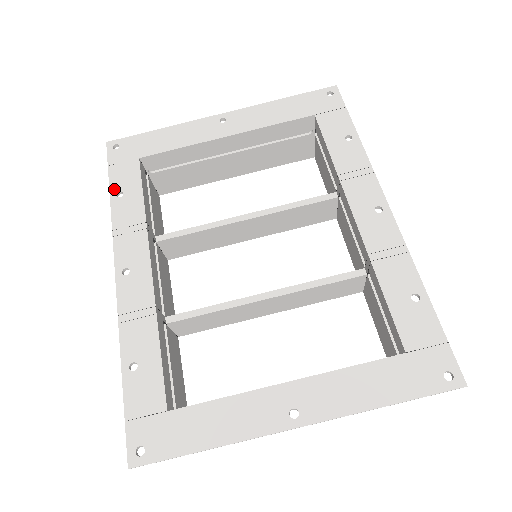
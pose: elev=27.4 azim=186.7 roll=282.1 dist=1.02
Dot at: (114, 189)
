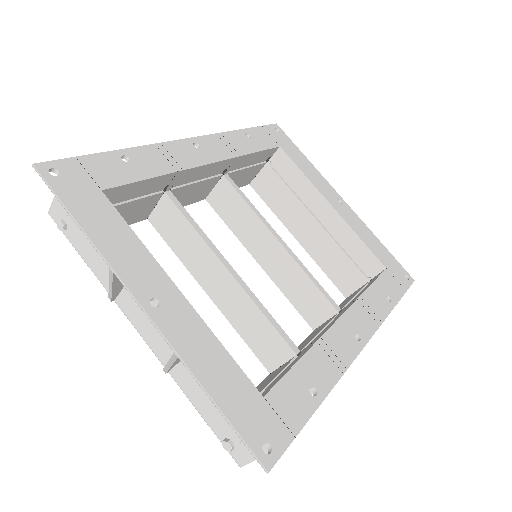
Dot at: (249, 131)
